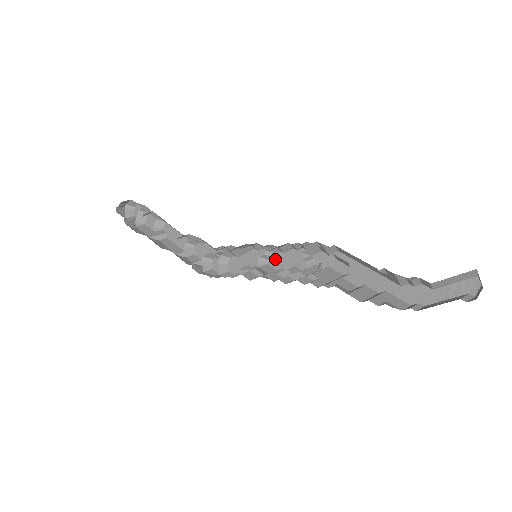
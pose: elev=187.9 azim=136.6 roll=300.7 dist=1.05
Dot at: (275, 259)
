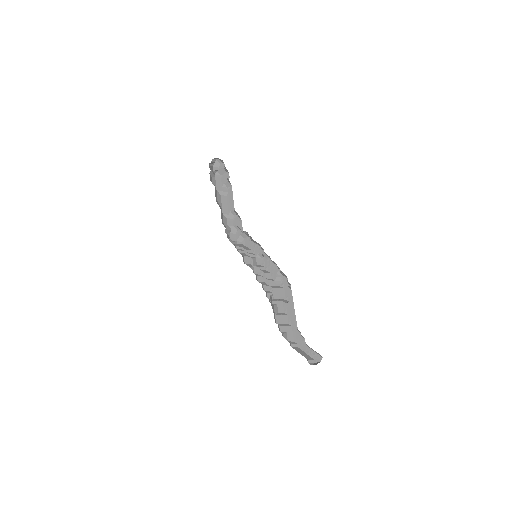
Dot at: (266, 260)
